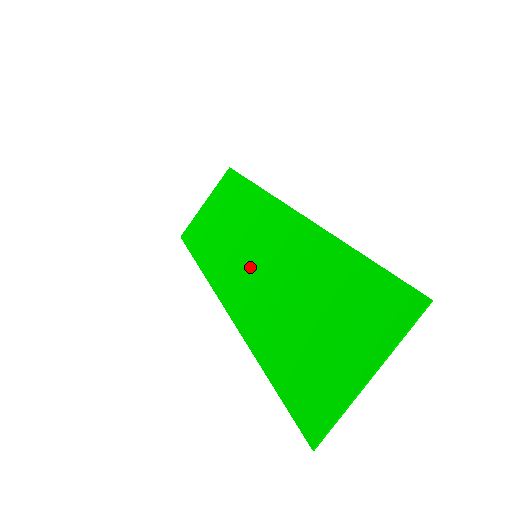
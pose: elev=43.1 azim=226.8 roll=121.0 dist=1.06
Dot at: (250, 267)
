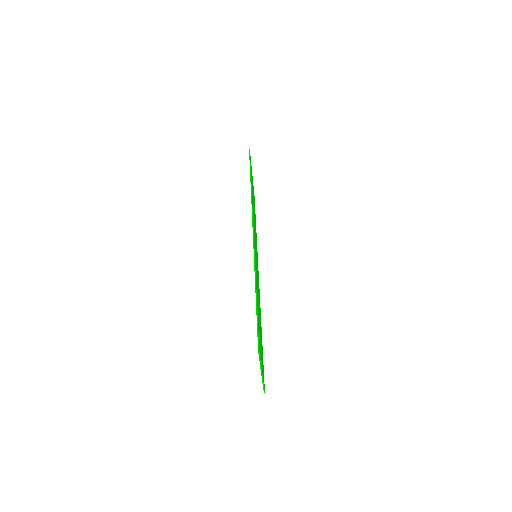
Dot at: occluded
